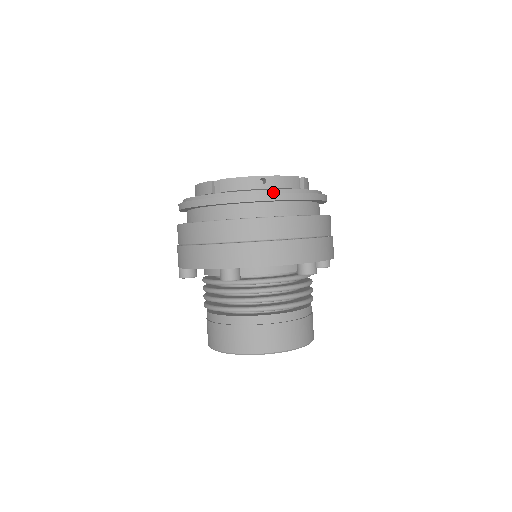
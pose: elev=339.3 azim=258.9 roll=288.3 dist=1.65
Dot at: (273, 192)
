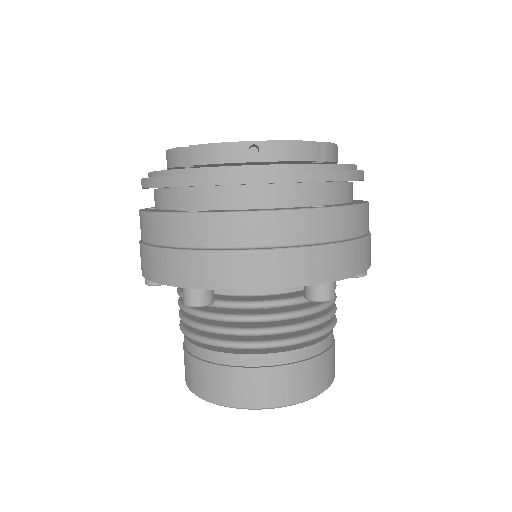
Dot at: (266, 169)
